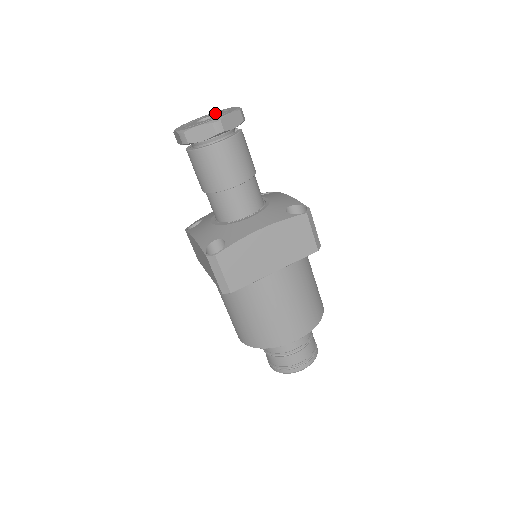
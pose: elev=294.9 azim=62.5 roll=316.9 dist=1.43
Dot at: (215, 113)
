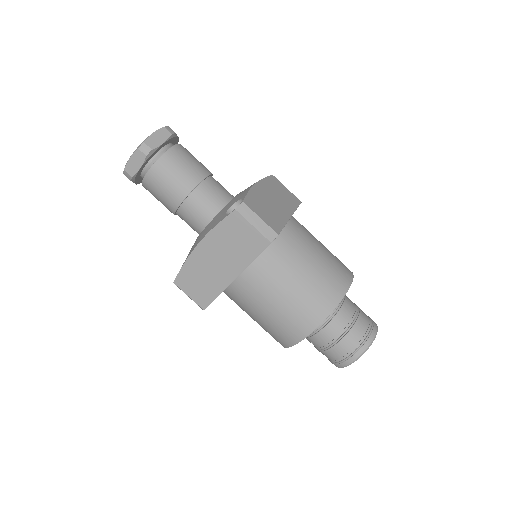
Dot at: occluded
